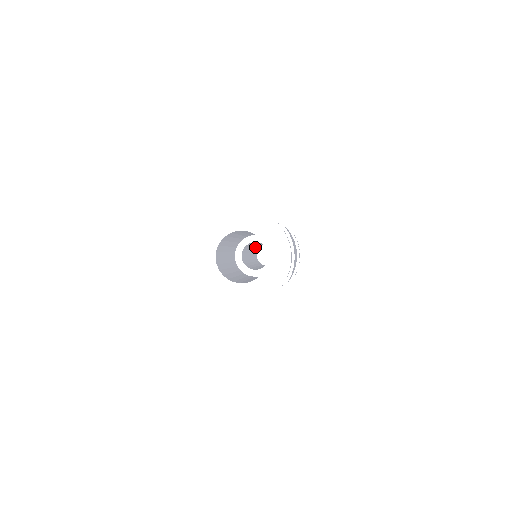
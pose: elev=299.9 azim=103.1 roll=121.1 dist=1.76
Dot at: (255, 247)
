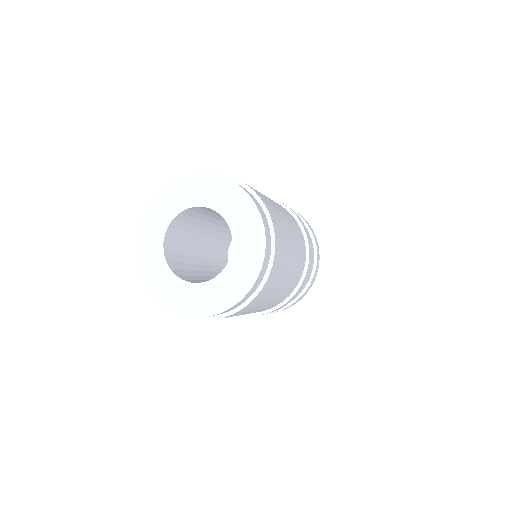
Dot at: occluded
